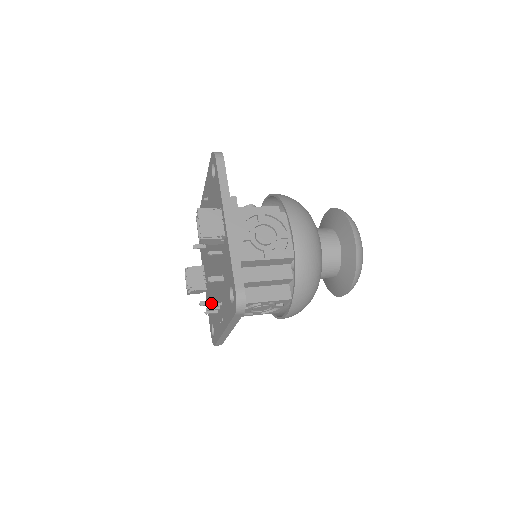
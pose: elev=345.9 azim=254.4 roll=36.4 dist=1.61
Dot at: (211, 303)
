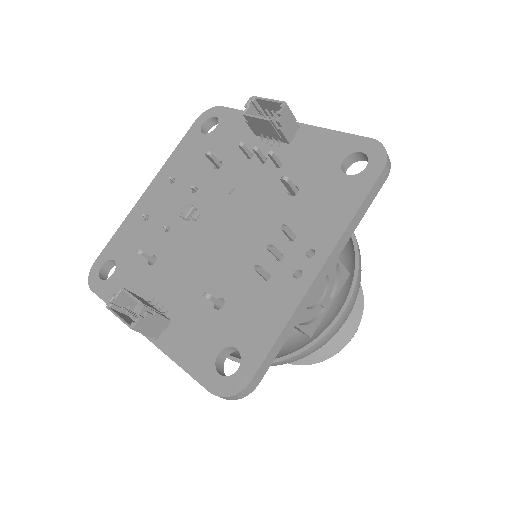
Dot at: occluded
